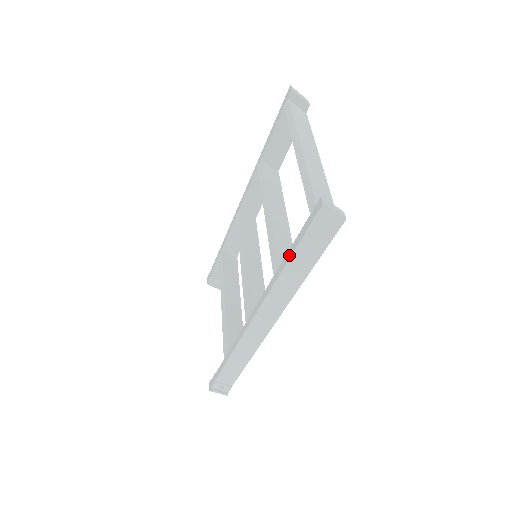
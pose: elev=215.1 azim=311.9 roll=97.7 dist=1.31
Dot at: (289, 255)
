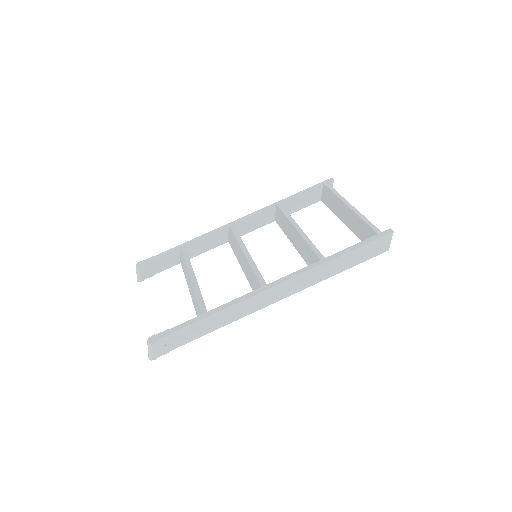
Dot at: (346, 251)
